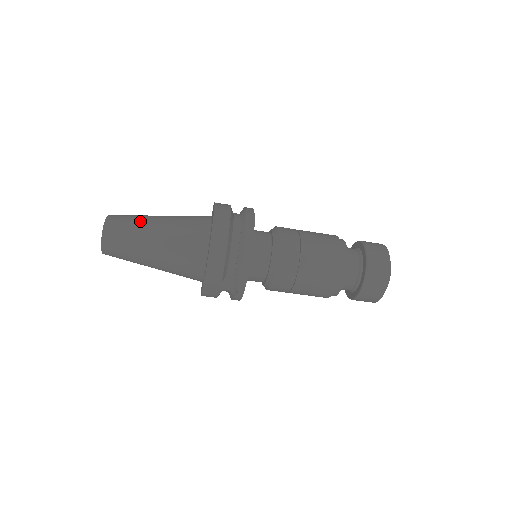
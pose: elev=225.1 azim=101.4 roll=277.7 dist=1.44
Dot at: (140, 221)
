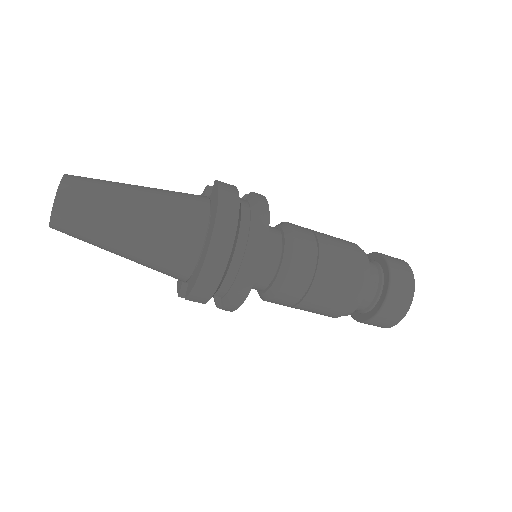
Dot at: (108, 206)
